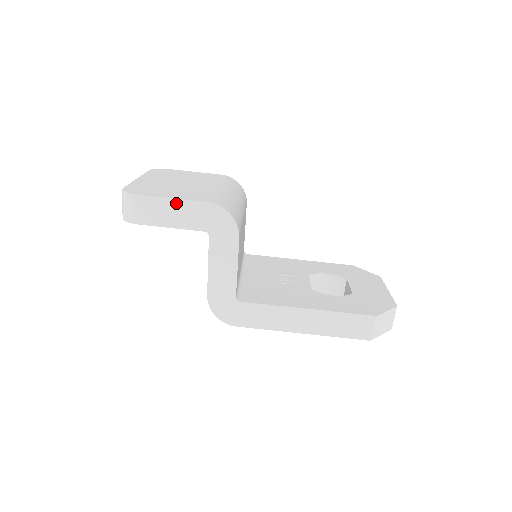
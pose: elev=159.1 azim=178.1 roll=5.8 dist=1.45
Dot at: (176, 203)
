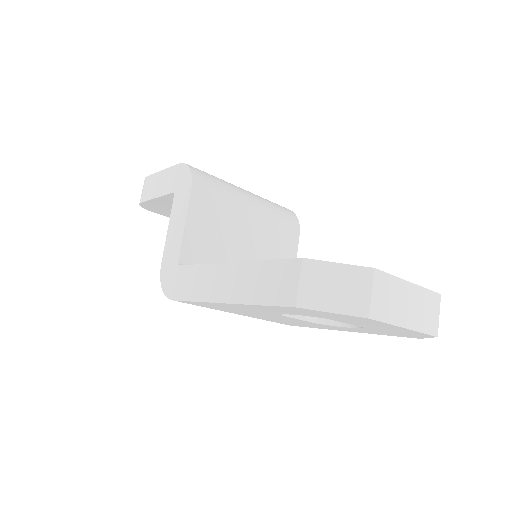
Dot at: (163, 174)
